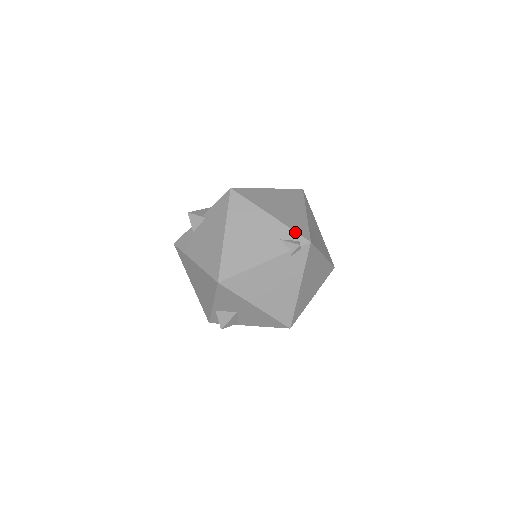
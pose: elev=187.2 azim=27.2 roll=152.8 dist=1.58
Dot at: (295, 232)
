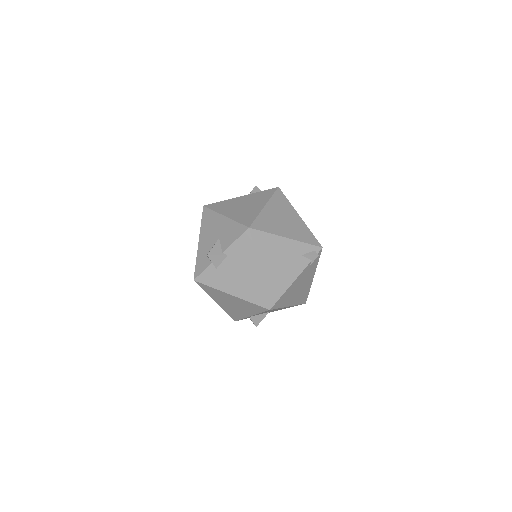
Dot at: (310, 245)
